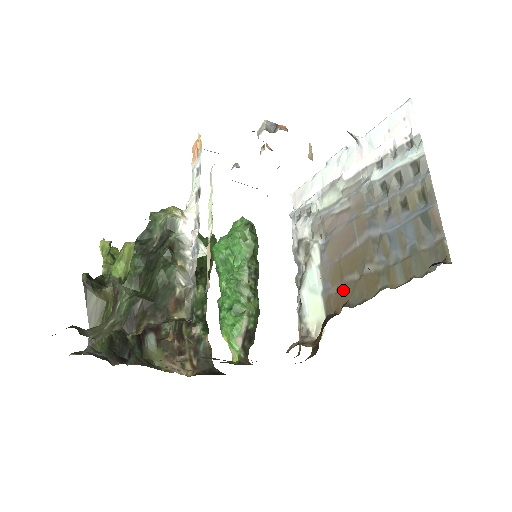
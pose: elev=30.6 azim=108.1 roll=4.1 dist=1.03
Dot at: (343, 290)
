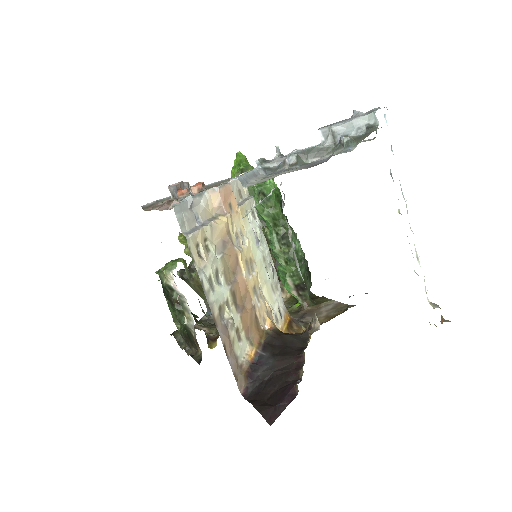
Dot at: occluded
